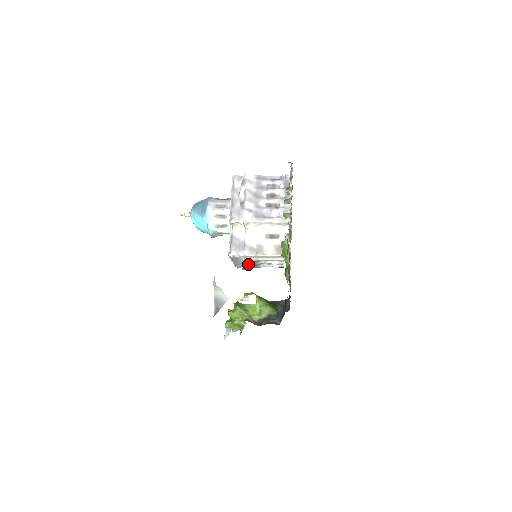
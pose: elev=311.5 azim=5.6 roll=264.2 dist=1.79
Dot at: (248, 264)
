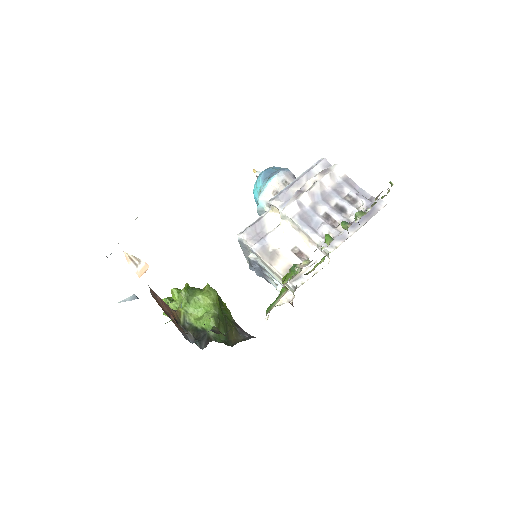
Dot at: (254, 264)
